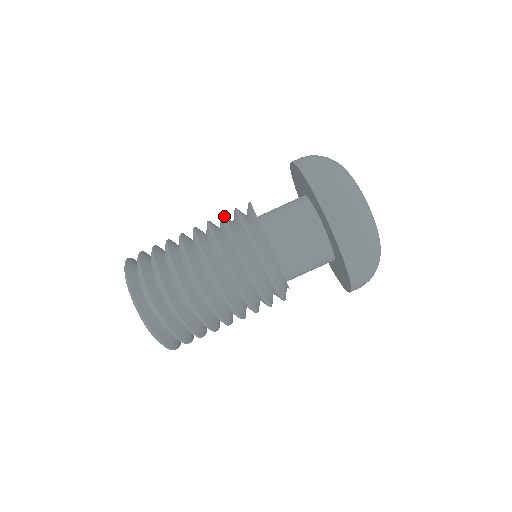
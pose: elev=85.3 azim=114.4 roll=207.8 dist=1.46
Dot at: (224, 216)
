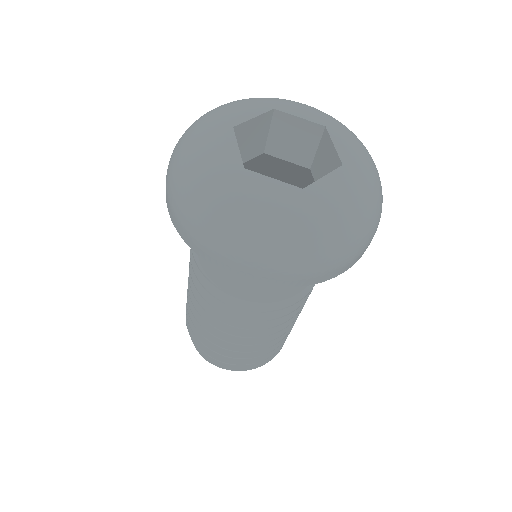
Dot at: (221, 309)
